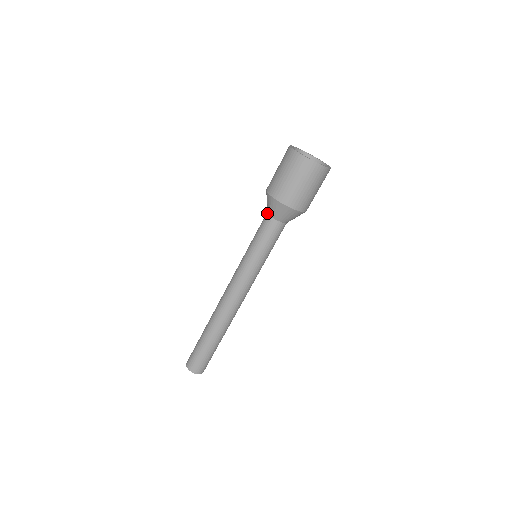
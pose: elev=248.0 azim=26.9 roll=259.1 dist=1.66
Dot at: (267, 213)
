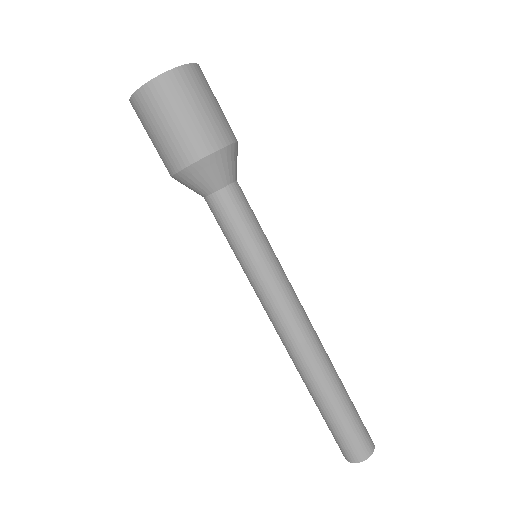
Dot at: (204, 198)
